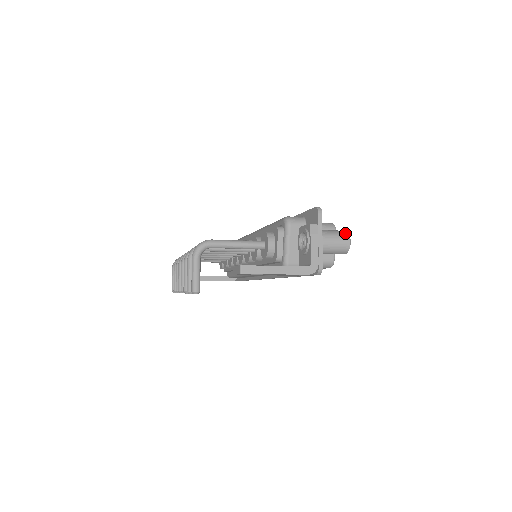
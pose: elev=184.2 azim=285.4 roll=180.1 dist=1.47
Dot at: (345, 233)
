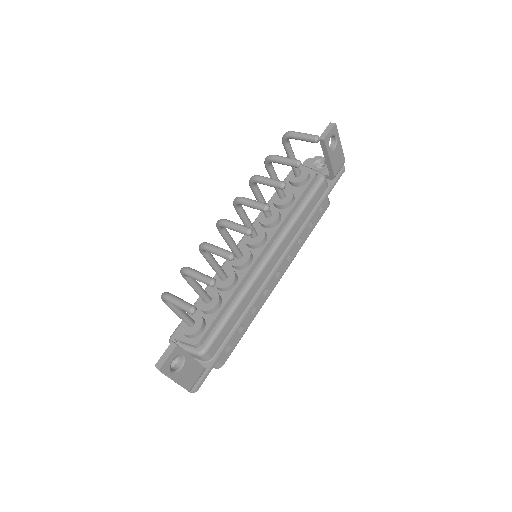
Dot at: occluded
